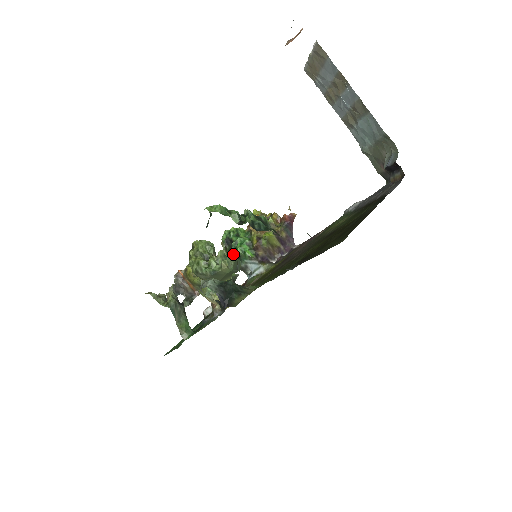
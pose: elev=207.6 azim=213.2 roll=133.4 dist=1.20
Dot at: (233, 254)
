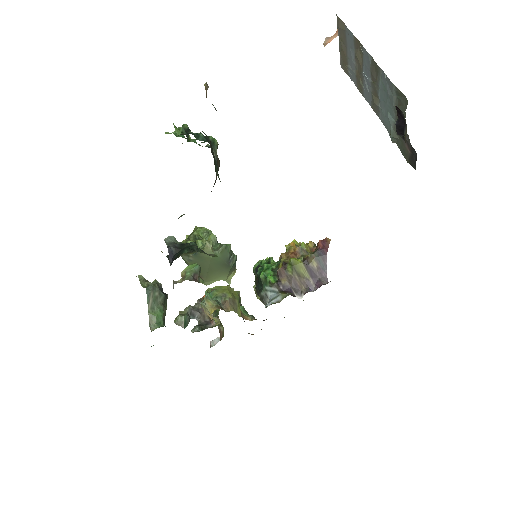
Dot at: occluded
